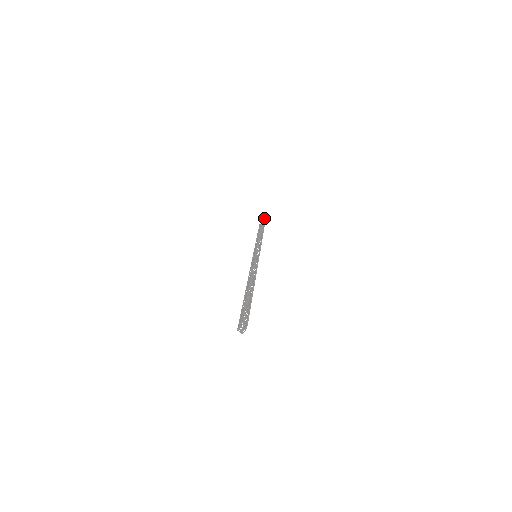
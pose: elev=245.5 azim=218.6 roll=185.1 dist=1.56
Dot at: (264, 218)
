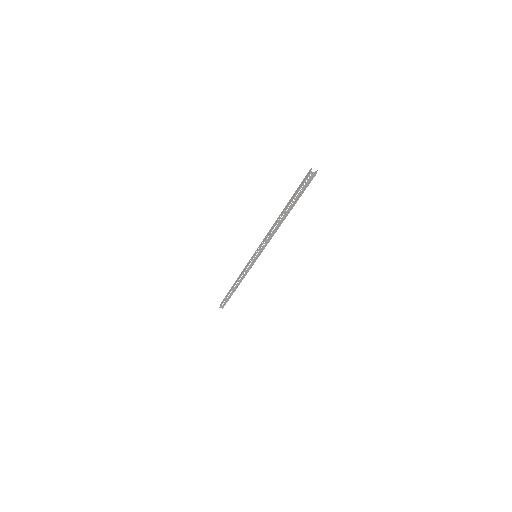
Dot at: (223, 306)
